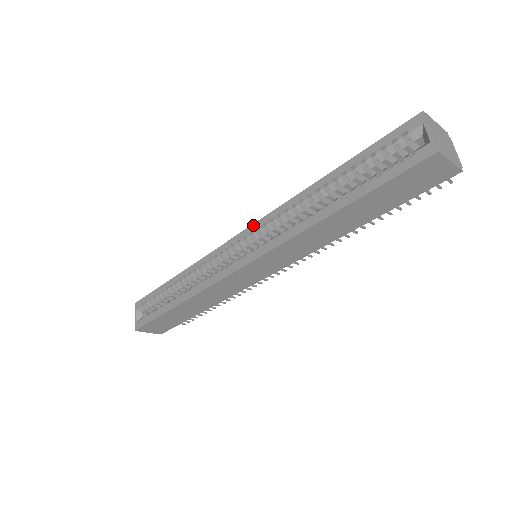
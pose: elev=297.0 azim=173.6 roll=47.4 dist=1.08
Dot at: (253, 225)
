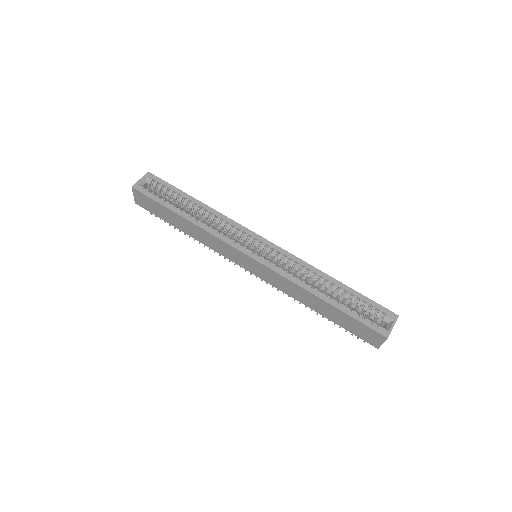
Dot at: (278, 247)
